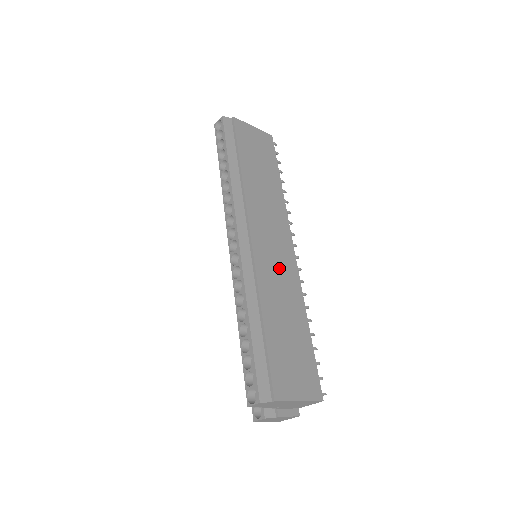
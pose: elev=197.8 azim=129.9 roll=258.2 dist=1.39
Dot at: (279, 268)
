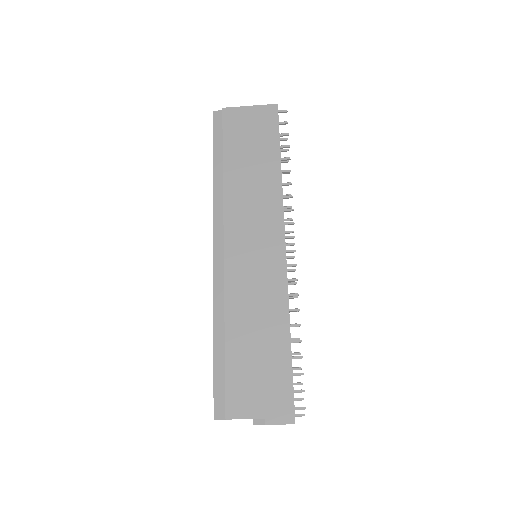
Dot at: (258, 273)
